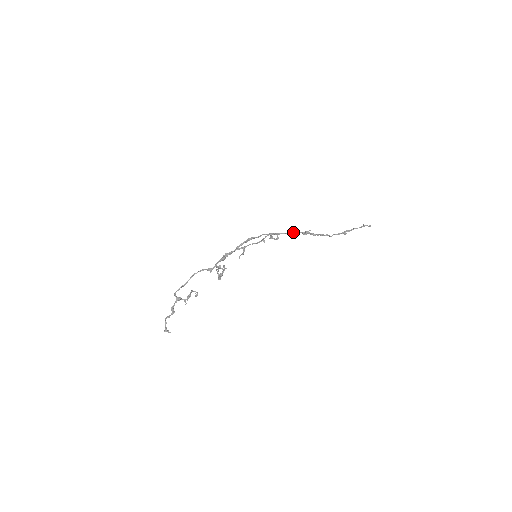
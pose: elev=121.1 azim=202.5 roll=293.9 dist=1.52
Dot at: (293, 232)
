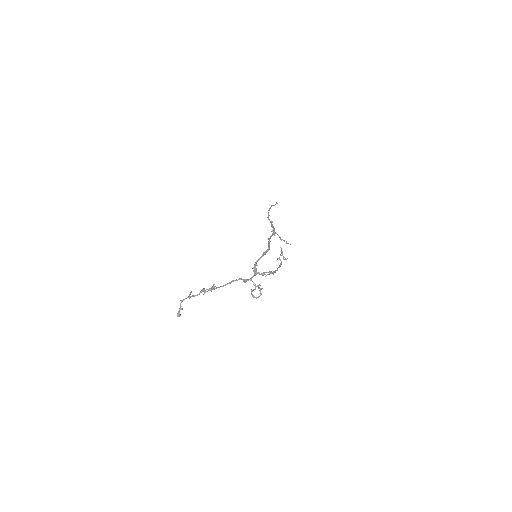
Dot at: (275, 232)
